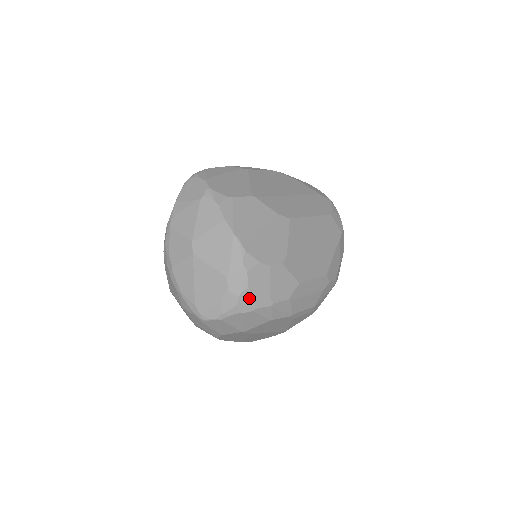
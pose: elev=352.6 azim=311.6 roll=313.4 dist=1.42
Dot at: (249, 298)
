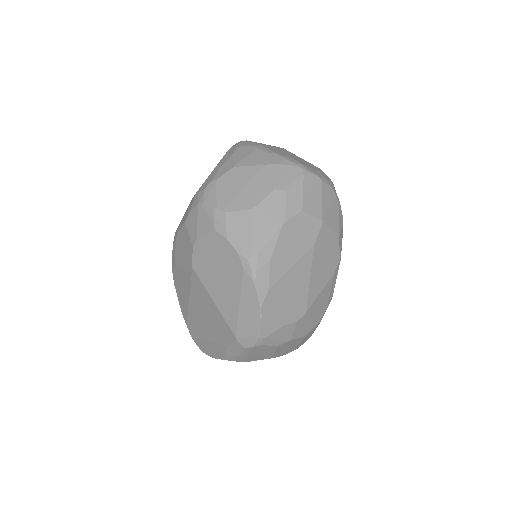
Dot at: occluded
